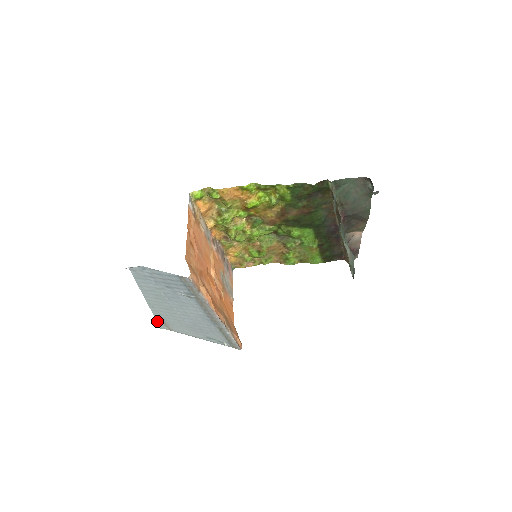
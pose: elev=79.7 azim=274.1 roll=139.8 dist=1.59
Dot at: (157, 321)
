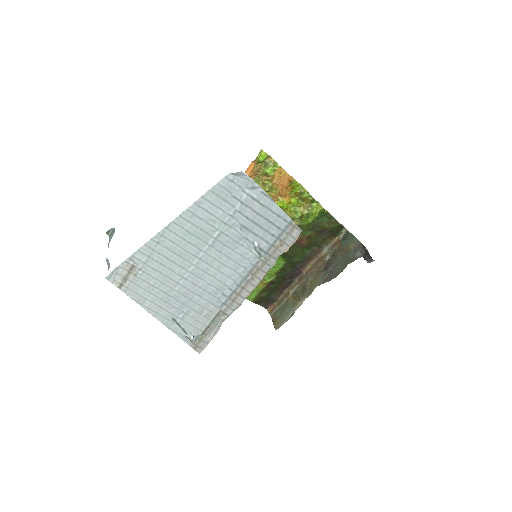
Dot at: (120, 265)
